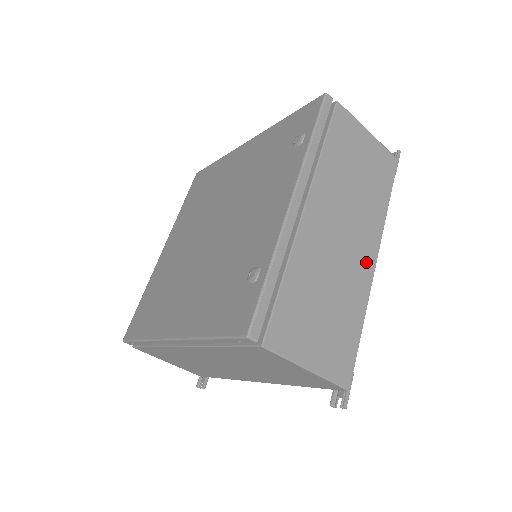
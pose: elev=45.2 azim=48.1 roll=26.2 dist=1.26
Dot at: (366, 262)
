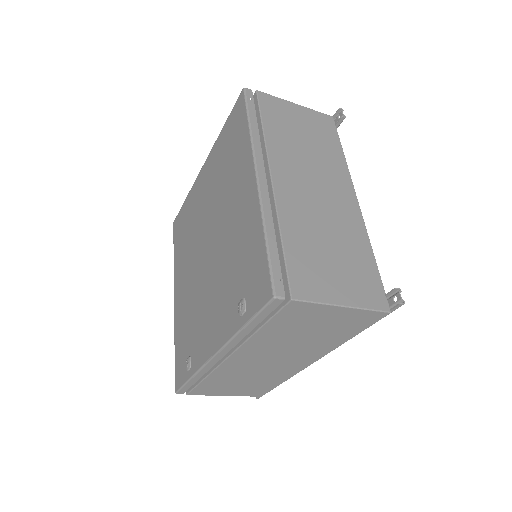
Dot at: (299, 365)
